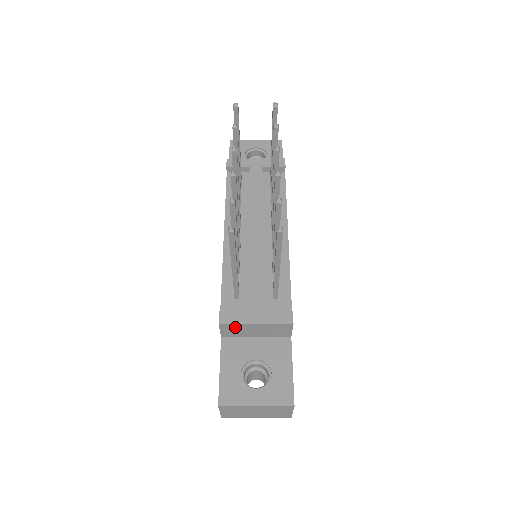
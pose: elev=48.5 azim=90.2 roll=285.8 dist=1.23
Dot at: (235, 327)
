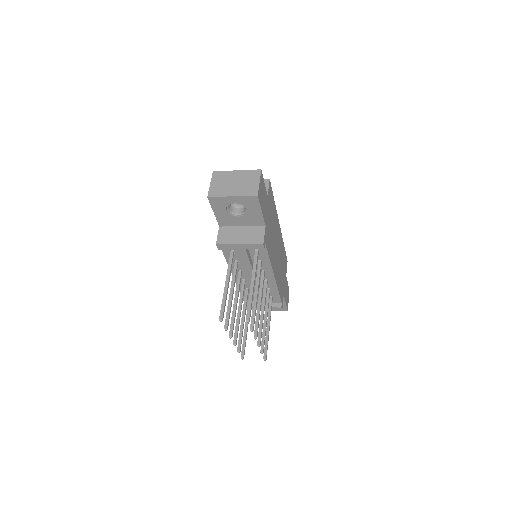
Dot at: occluded
